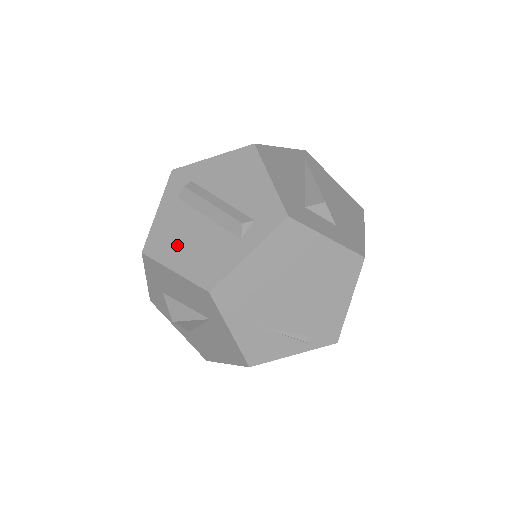
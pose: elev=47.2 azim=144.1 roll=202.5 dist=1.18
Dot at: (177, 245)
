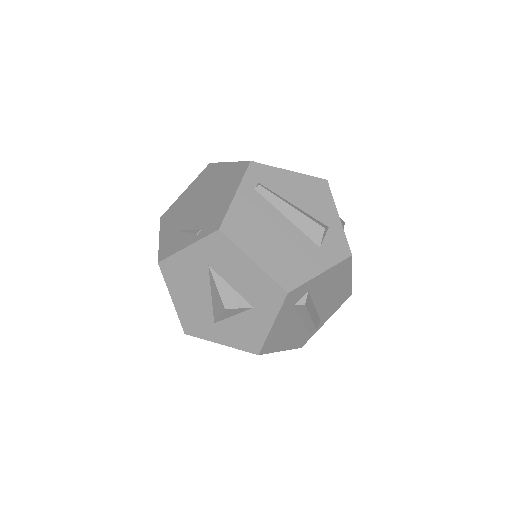
Dot at: occluded
